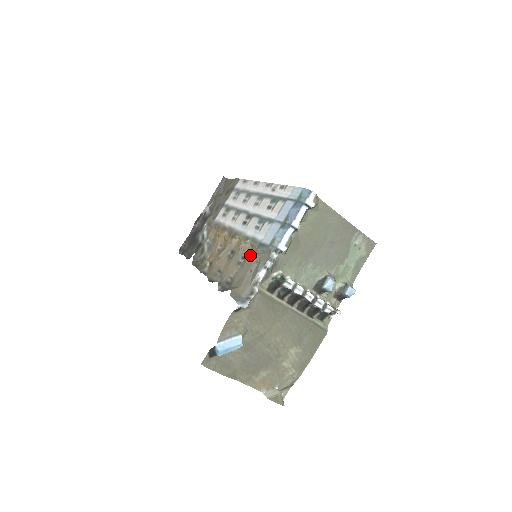
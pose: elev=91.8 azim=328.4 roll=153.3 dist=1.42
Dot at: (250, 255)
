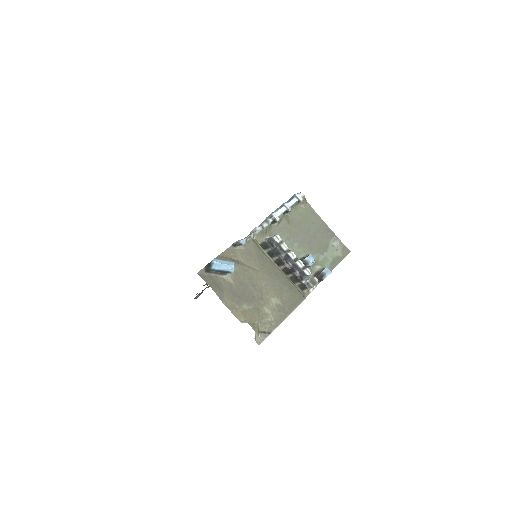
Dot at: occluded
